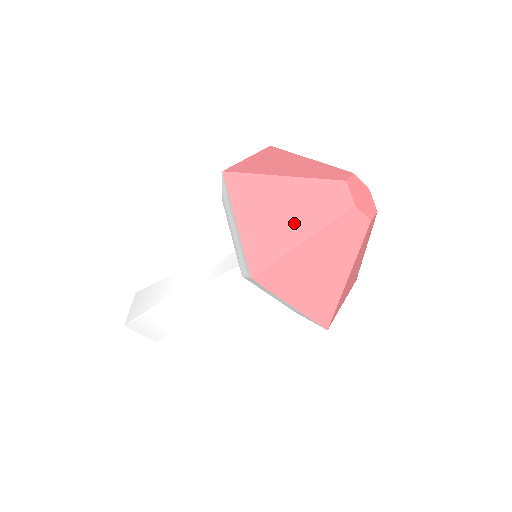
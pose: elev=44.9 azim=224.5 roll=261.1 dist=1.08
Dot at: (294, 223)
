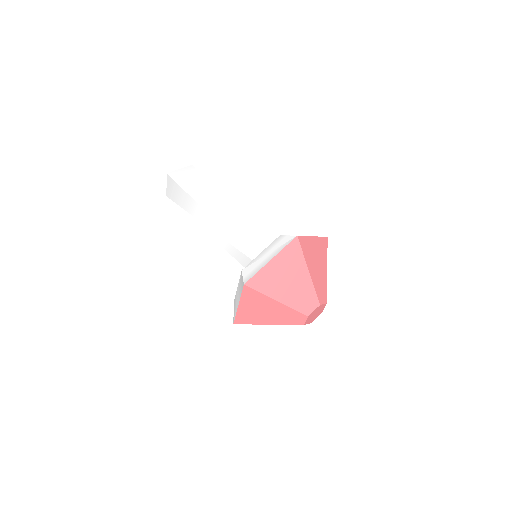
Dot at: (284, 290)
